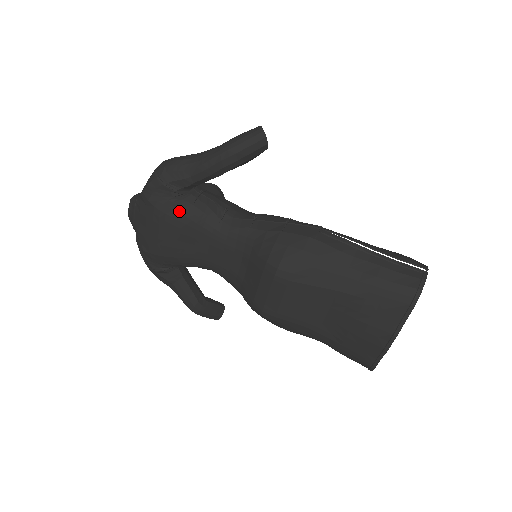
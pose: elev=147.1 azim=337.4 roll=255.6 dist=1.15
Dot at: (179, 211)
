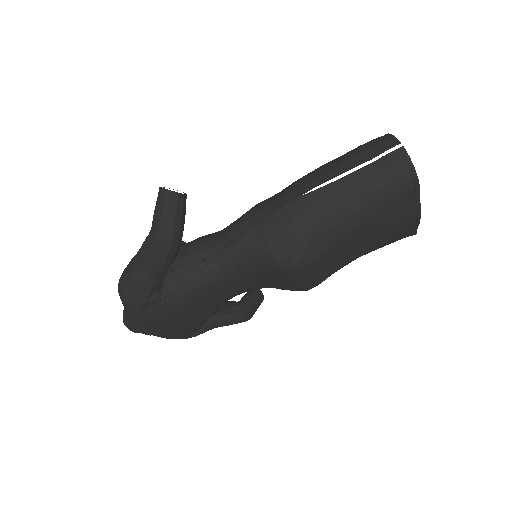
Dot at: (175, 302)
